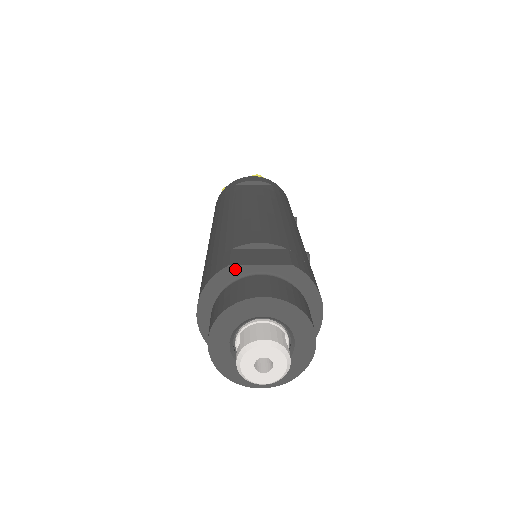
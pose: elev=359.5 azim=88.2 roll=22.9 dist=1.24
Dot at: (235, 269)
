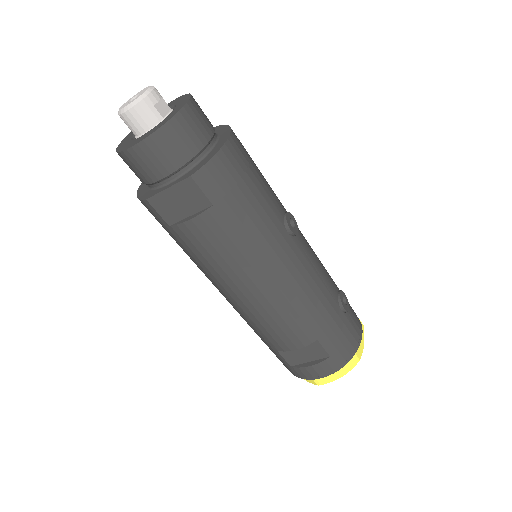
Dot at: occluded
